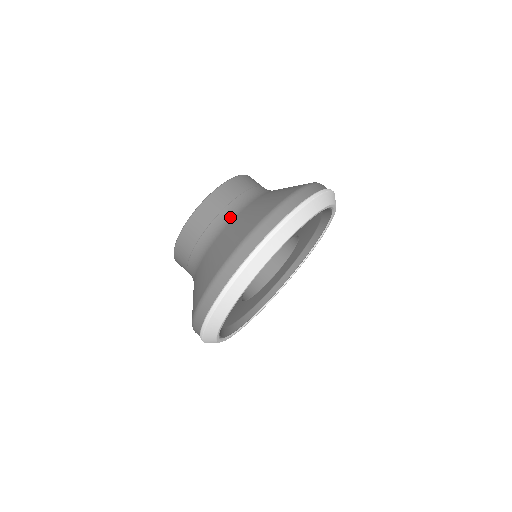
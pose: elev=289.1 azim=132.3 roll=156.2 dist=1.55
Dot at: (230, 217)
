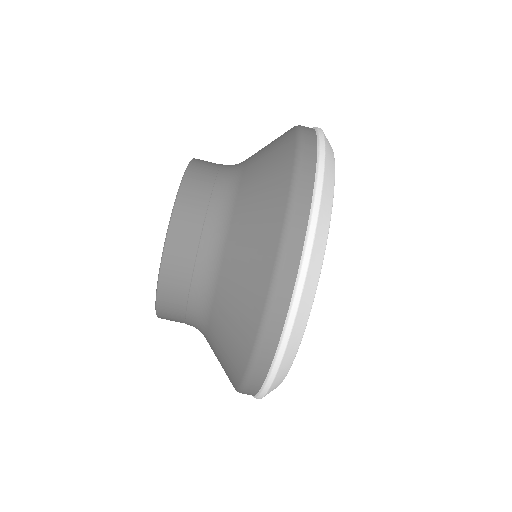
Dot at: (212, 269)
